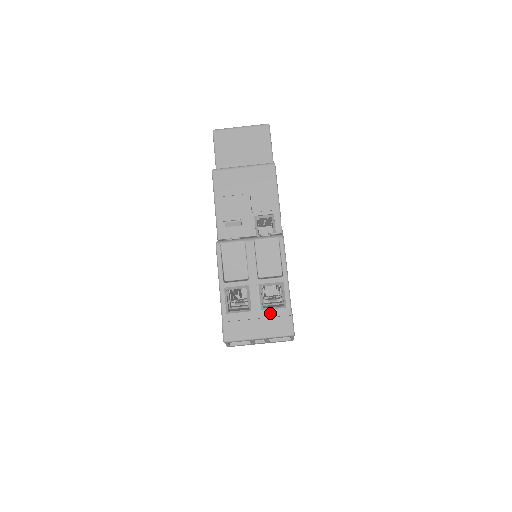
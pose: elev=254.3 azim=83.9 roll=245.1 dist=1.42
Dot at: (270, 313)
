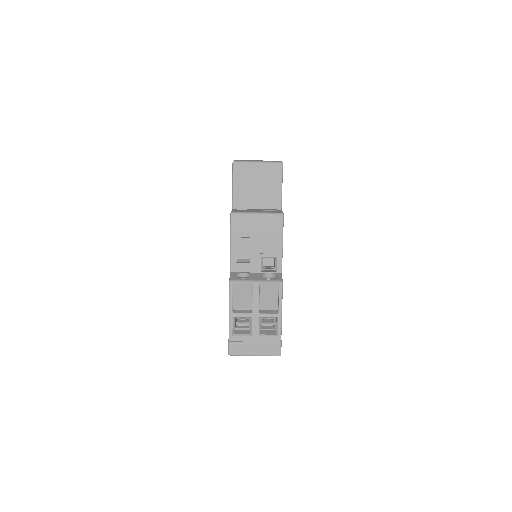
Dot at: (265, 339)
